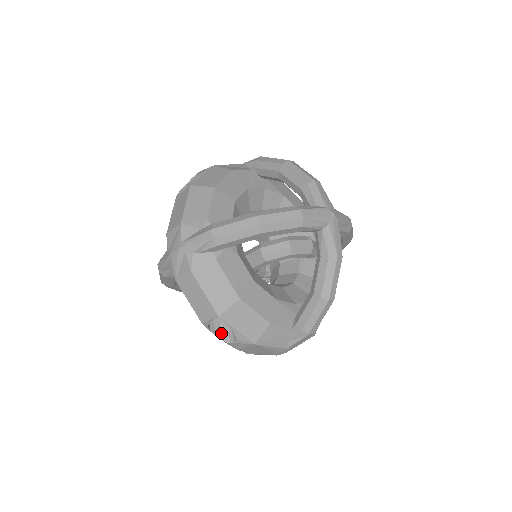
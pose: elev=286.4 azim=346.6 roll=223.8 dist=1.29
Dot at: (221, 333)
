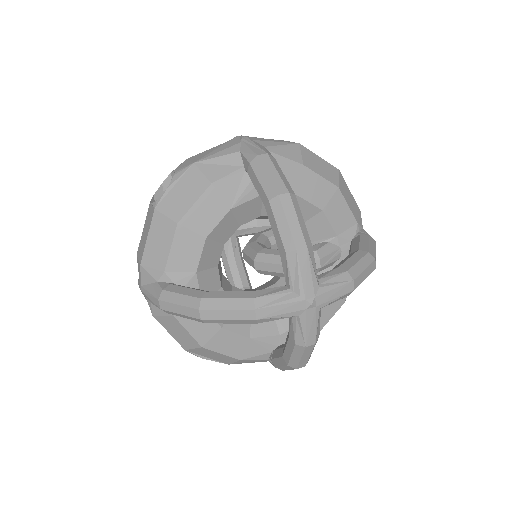
Dot at: occluded
